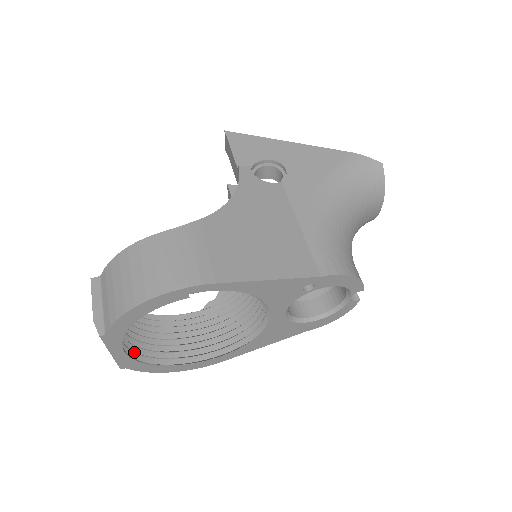
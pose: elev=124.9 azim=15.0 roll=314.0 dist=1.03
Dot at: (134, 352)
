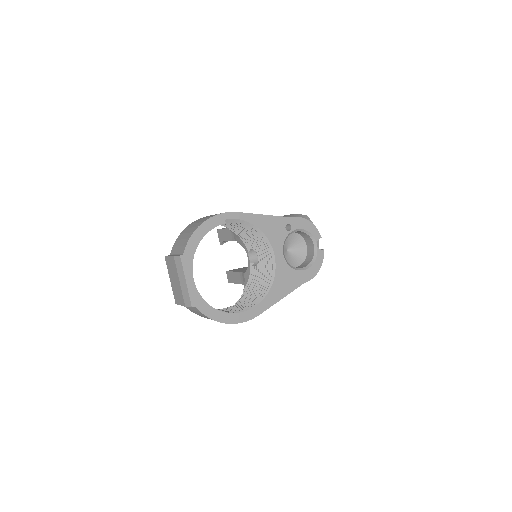
Dot at: occluded
